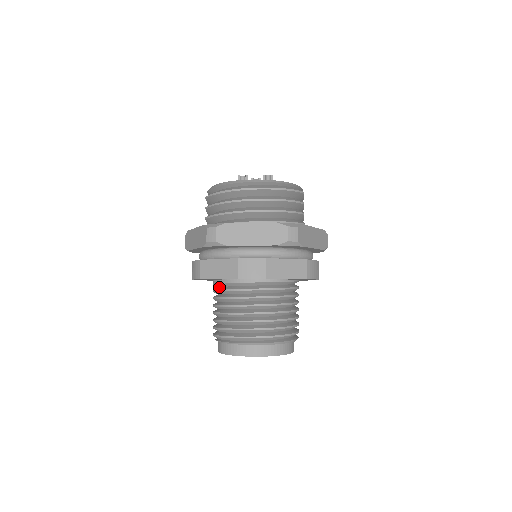
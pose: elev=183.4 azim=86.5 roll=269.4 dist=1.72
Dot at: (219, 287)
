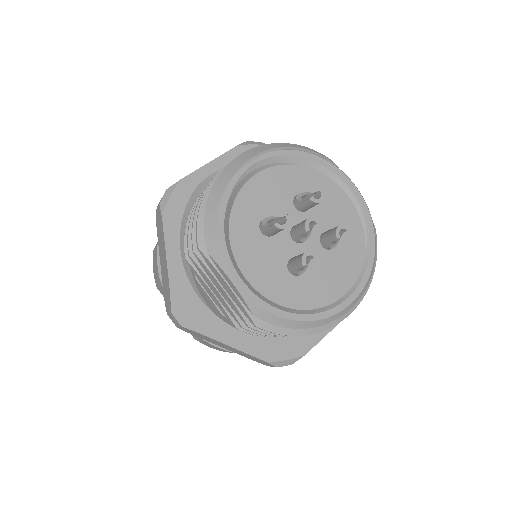
Dot at: occluded
